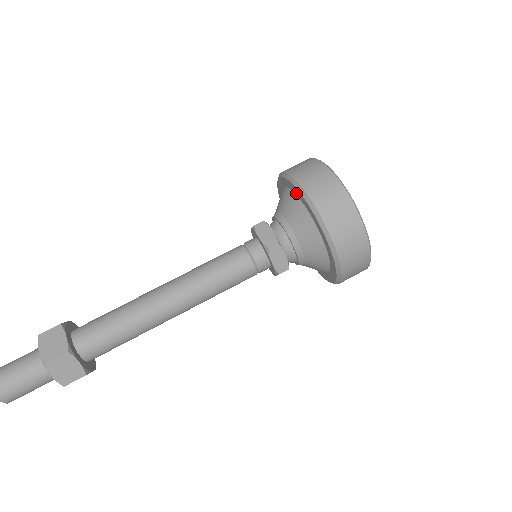
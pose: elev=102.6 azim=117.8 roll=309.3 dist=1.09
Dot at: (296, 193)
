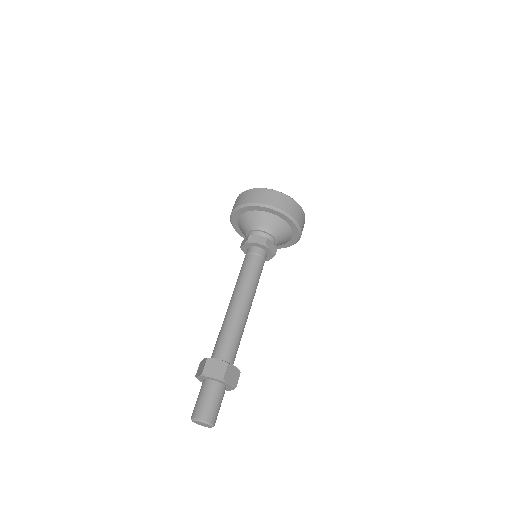
Dot at: (237, 218)
